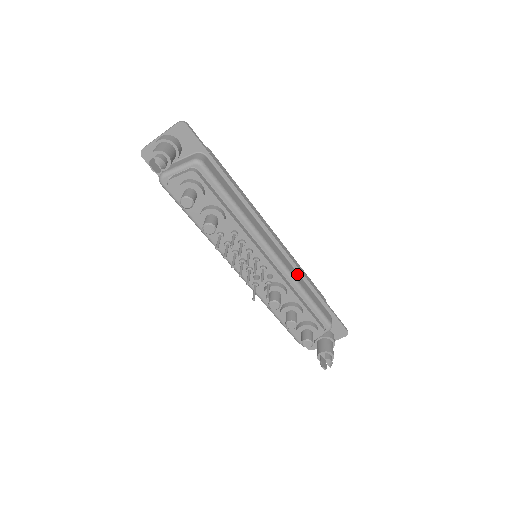
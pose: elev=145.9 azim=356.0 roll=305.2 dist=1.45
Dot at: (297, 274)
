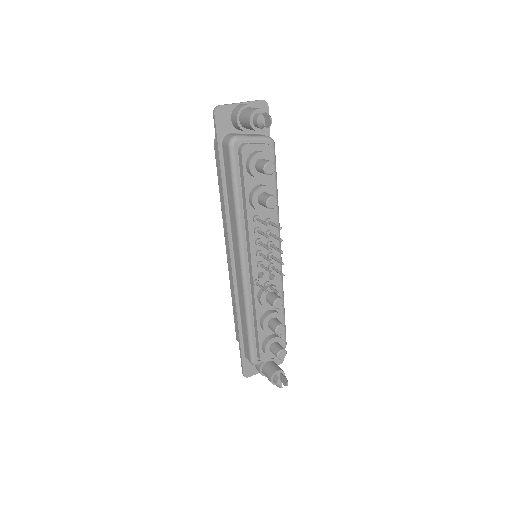
Dot at: occluded
